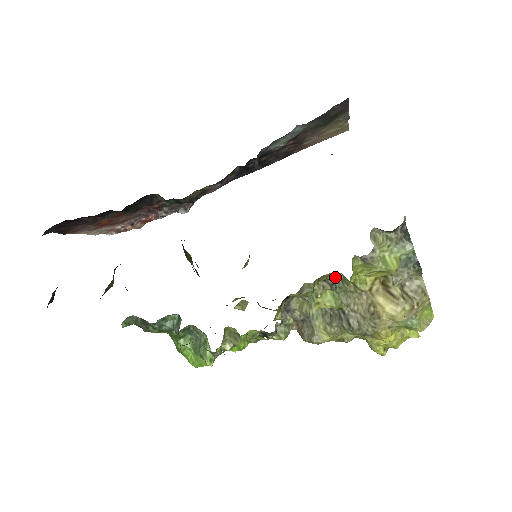
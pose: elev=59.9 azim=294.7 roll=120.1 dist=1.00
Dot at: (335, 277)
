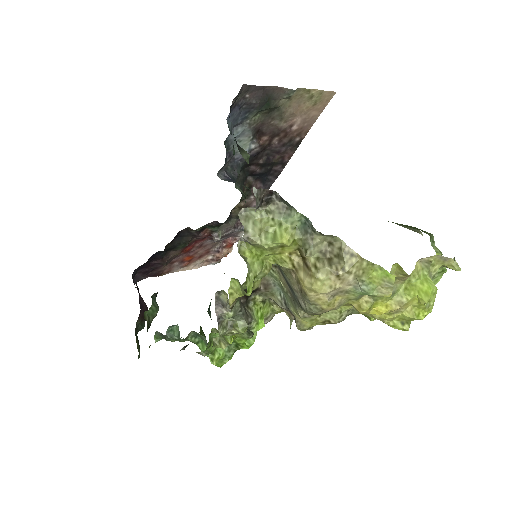
Dot at: occluded
